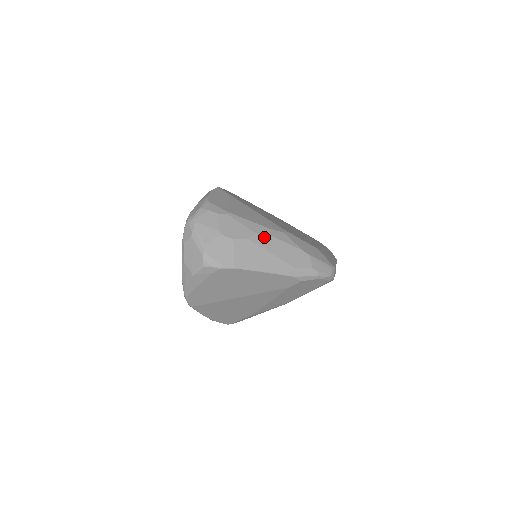
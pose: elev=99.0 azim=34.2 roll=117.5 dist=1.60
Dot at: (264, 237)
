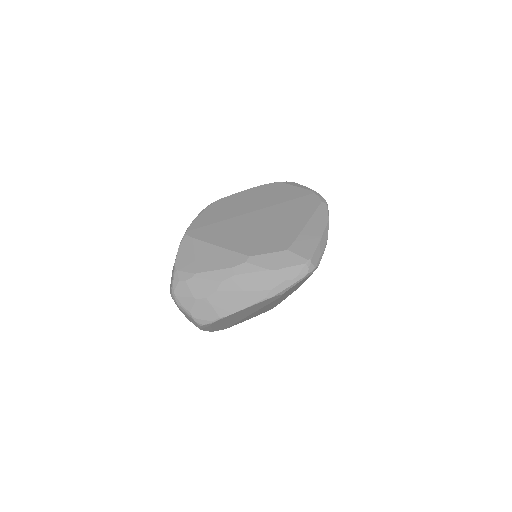
Dot at: (230, 280)
